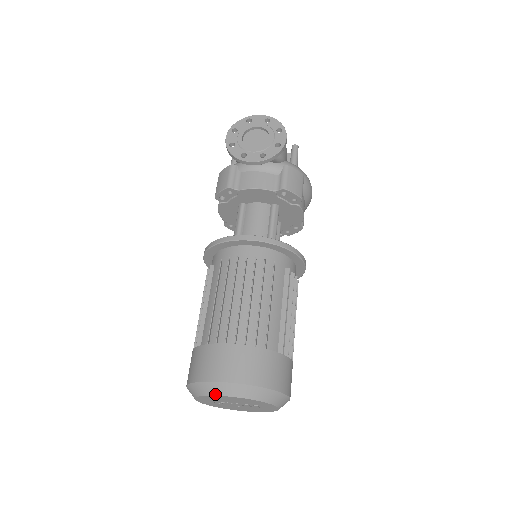
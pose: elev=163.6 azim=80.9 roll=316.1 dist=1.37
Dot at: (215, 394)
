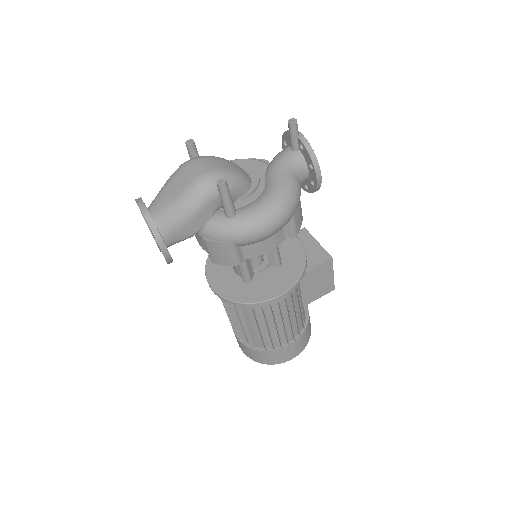
Dot at: occluded
